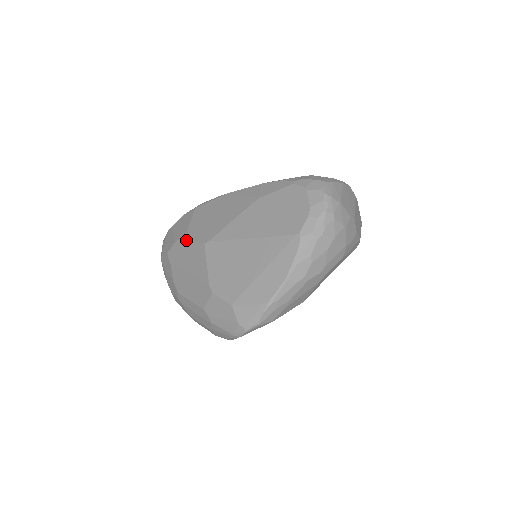
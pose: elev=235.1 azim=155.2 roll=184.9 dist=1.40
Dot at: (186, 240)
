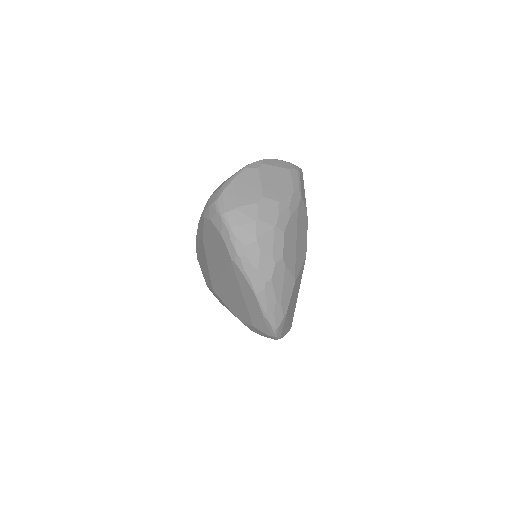
Dot at: occluded
